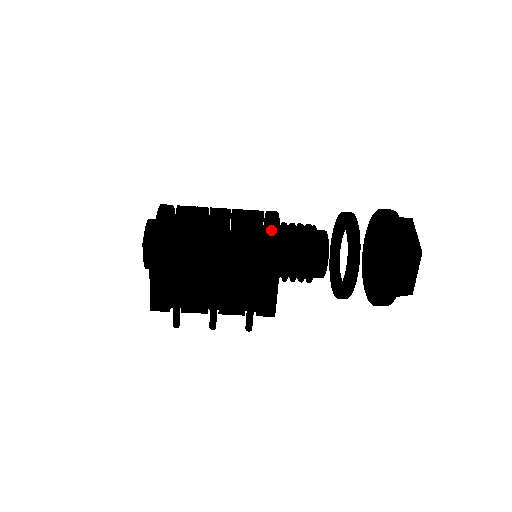
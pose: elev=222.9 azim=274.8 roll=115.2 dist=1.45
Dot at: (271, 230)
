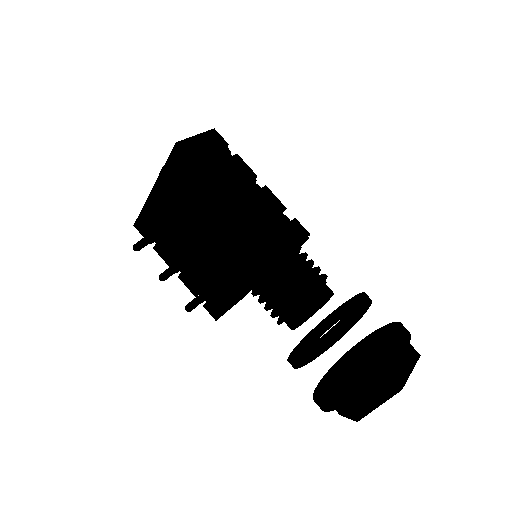
Dot at: occluded
